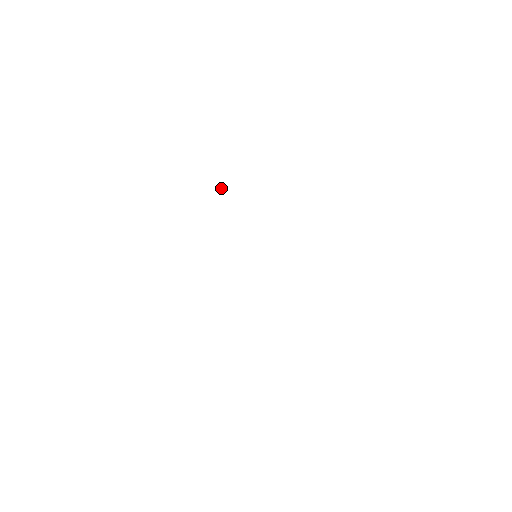
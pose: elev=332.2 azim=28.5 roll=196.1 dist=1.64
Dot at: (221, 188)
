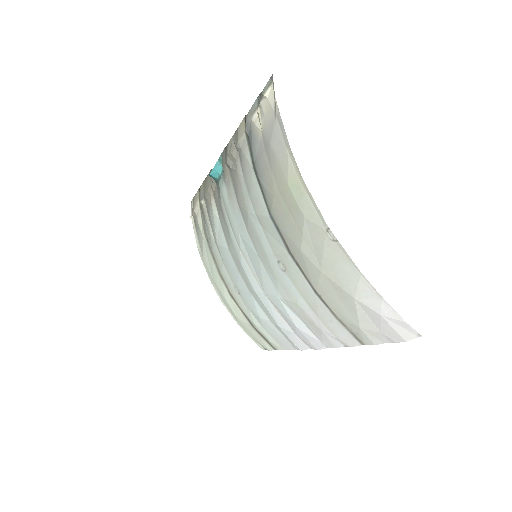
Dot at: (217, 161)
